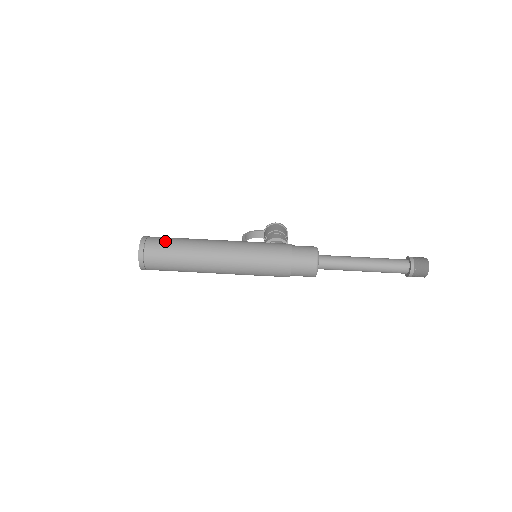
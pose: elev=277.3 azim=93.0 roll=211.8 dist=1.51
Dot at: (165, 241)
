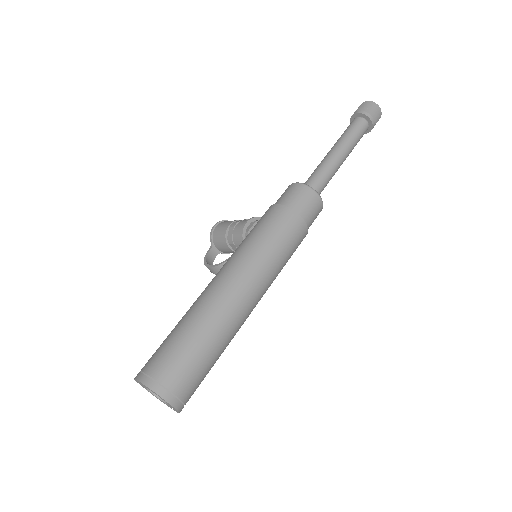
Dot at: (168, 348)
